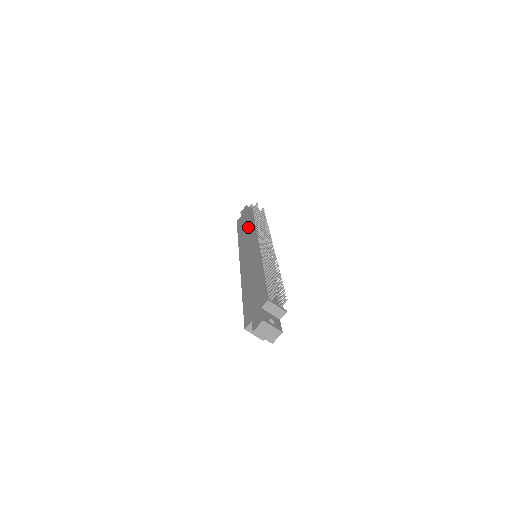
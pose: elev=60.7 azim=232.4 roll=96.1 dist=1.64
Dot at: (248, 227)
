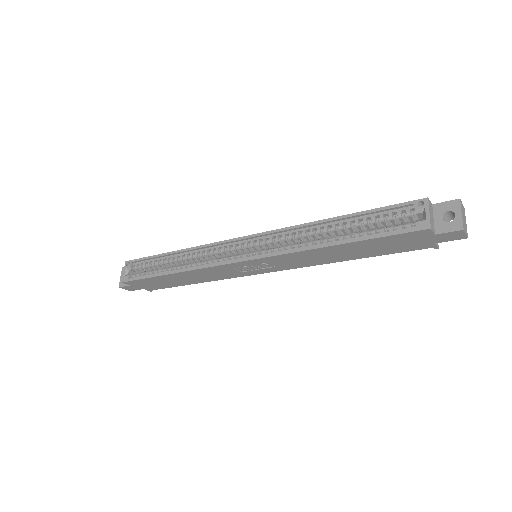
Dot at: occluded
